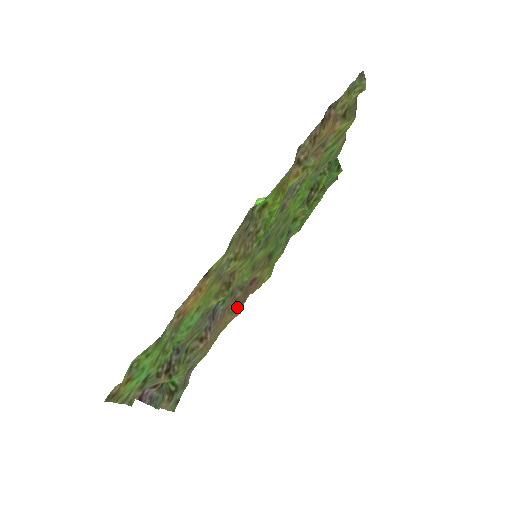
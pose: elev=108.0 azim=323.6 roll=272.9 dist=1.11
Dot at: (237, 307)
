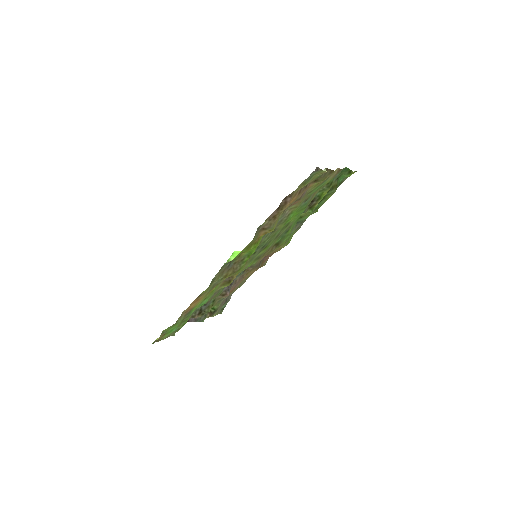
Dot at: occluded
